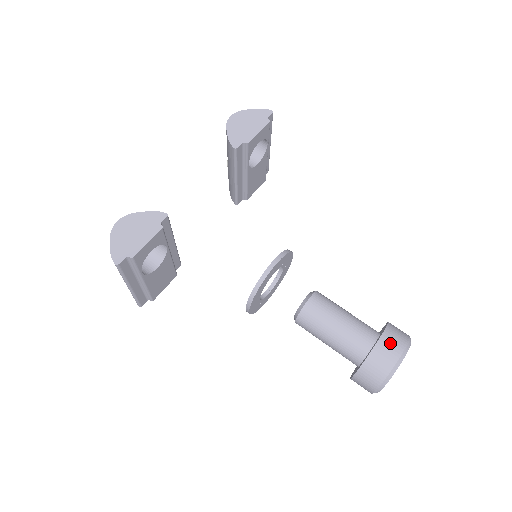
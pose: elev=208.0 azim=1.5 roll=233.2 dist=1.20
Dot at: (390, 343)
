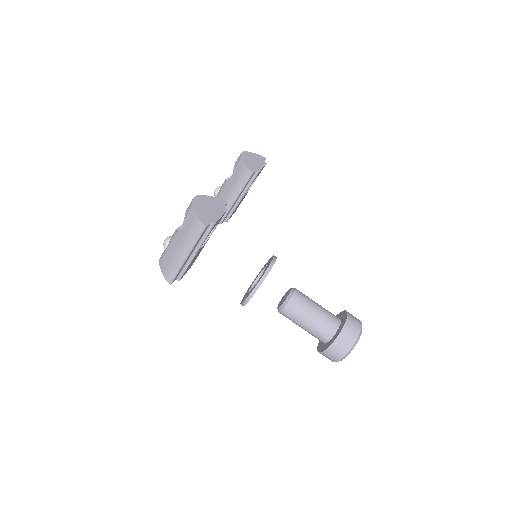
Dot at: (354, 319)
